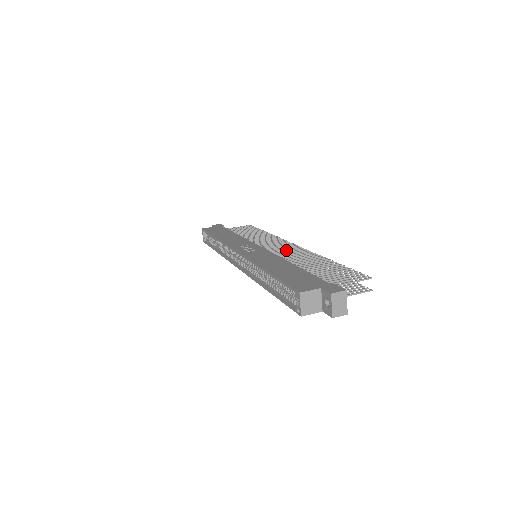
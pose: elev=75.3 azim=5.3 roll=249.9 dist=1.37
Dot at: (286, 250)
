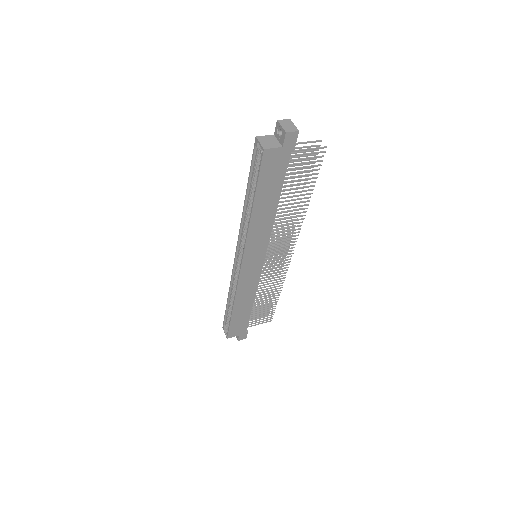
Dot at: (279, 237)
